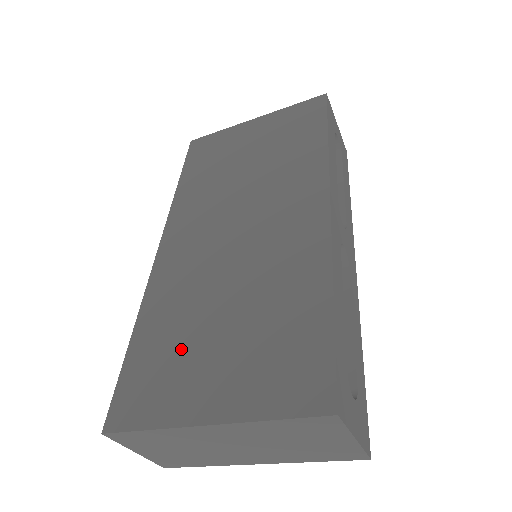
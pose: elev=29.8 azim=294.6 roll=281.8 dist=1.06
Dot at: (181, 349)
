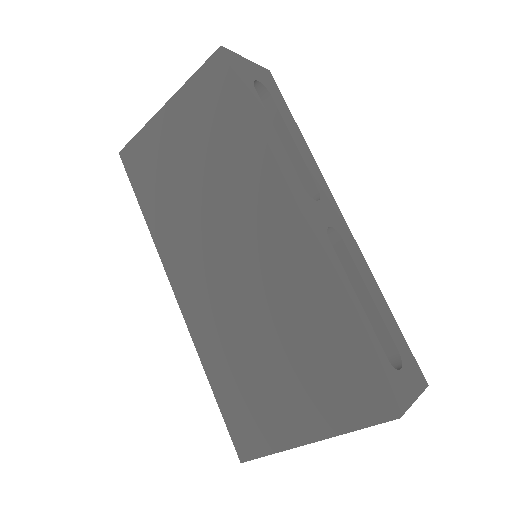
Dot at: (256, 388)
